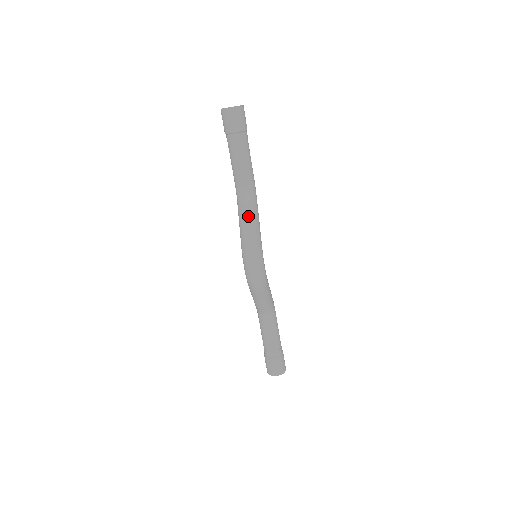
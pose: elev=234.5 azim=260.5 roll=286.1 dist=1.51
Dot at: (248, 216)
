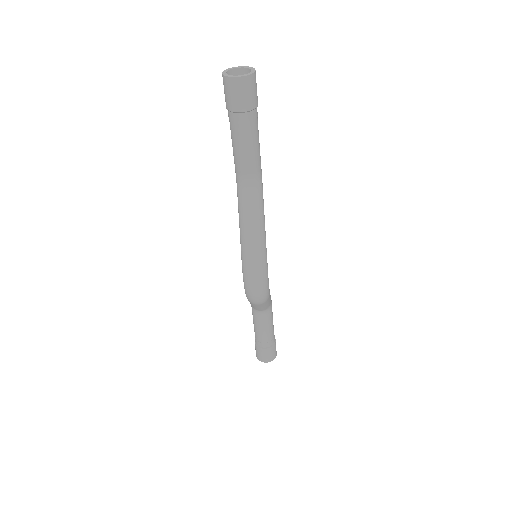
Dot at: (252, 221)
